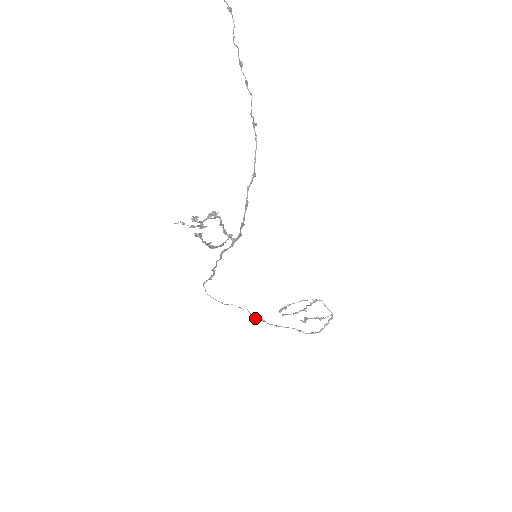
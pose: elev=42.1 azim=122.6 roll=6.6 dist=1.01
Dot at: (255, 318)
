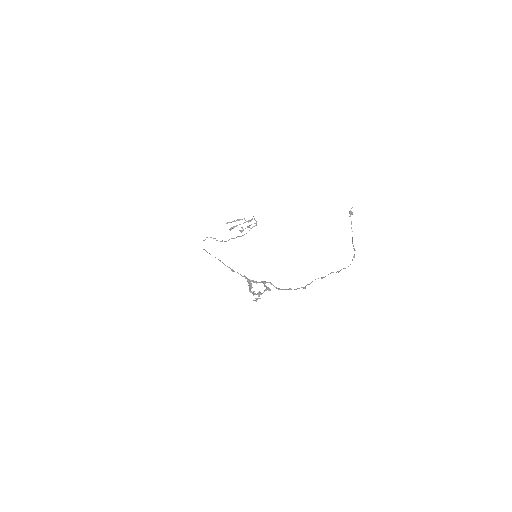
Dot at: occluded
